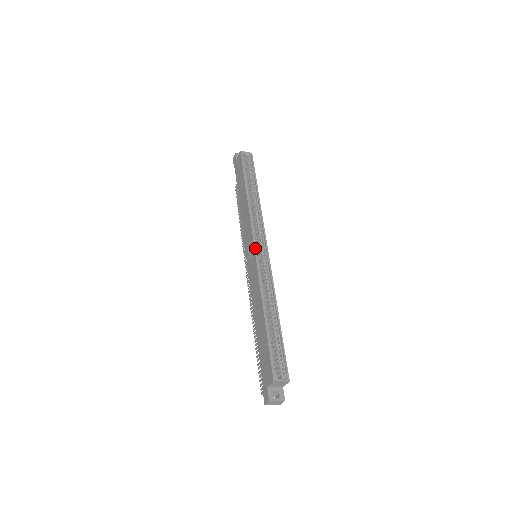
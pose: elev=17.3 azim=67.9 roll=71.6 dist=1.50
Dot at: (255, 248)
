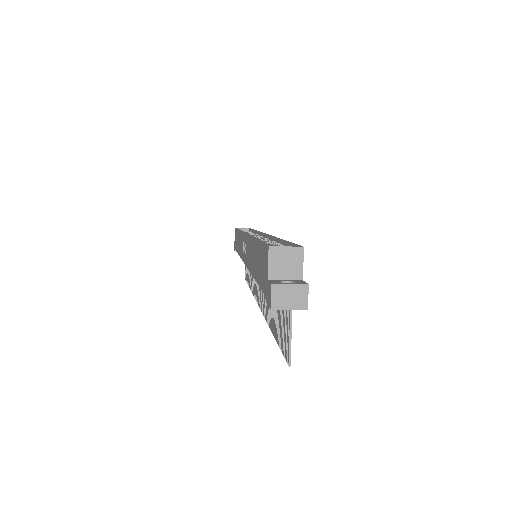
Dot at: occluded
